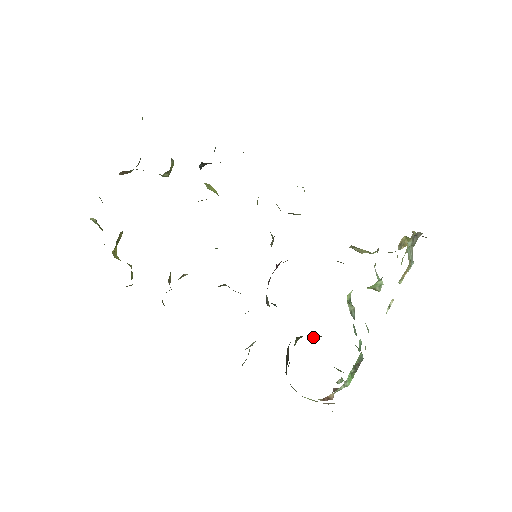
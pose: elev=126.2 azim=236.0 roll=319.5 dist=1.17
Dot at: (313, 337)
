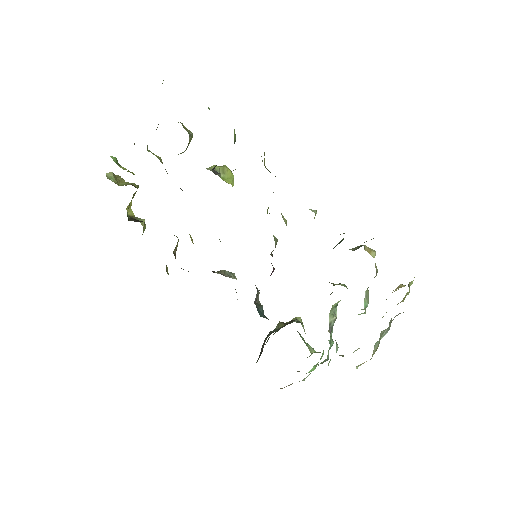
Dot at: (296, 321)
